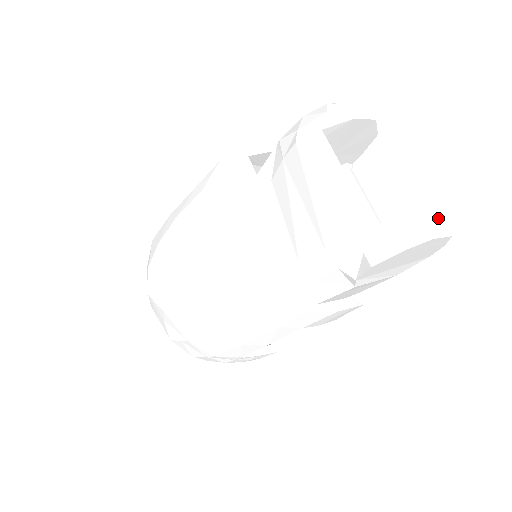
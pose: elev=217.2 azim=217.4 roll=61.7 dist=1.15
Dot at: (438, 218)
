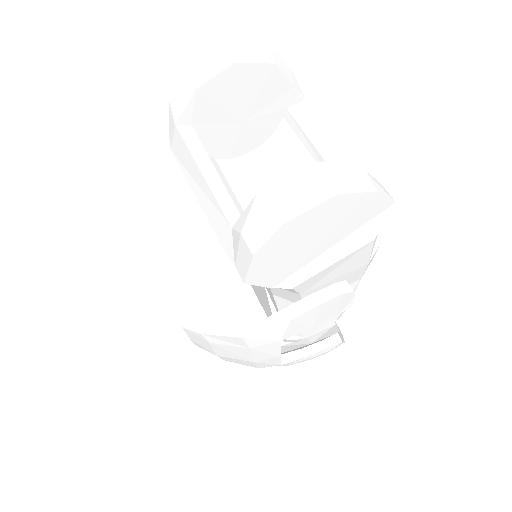
Dot at: (315, 173)
